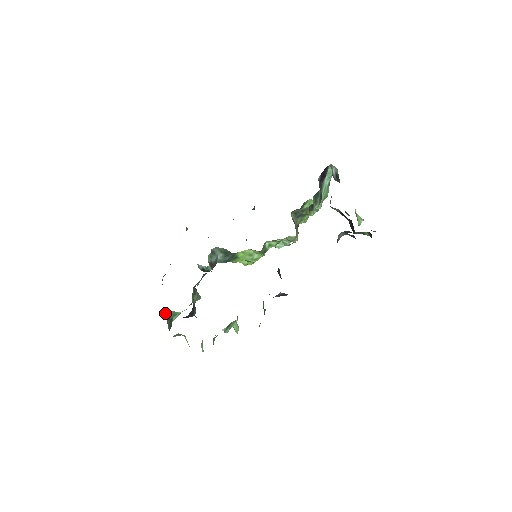
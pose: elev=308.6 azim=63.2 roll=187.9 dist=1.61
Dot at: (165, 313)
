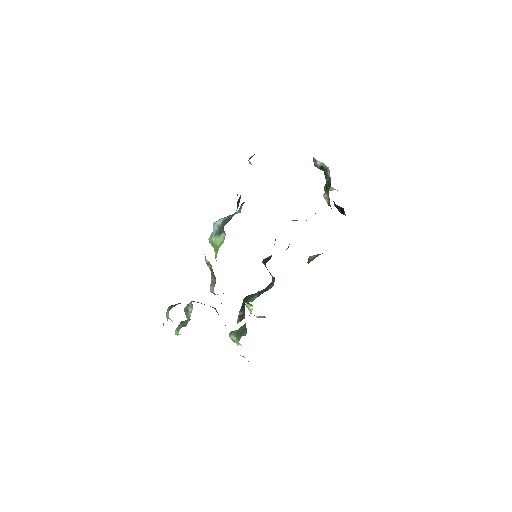
Dot at: occluded
